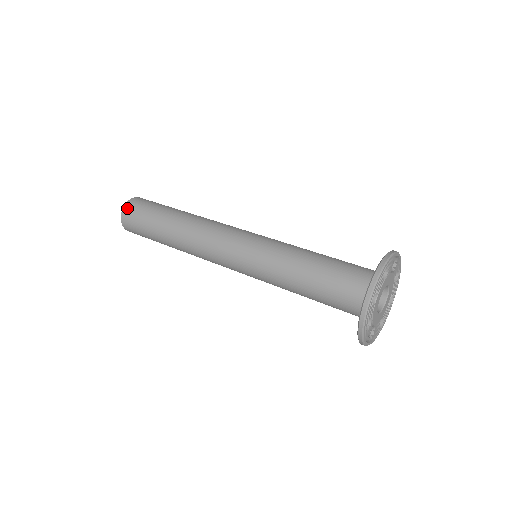
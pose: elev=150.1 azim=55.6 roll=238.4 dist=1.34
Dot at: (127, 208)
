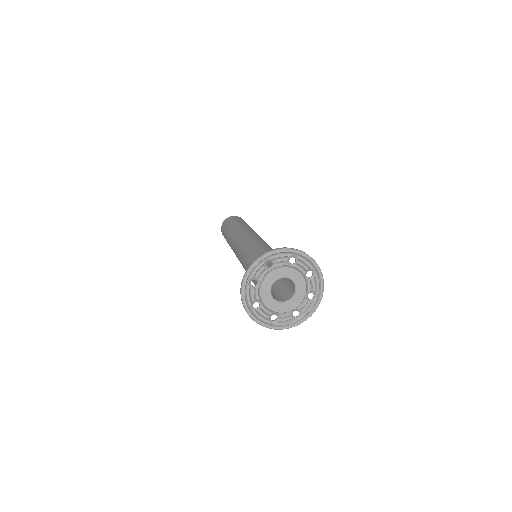
Dot at: (222, 233)
